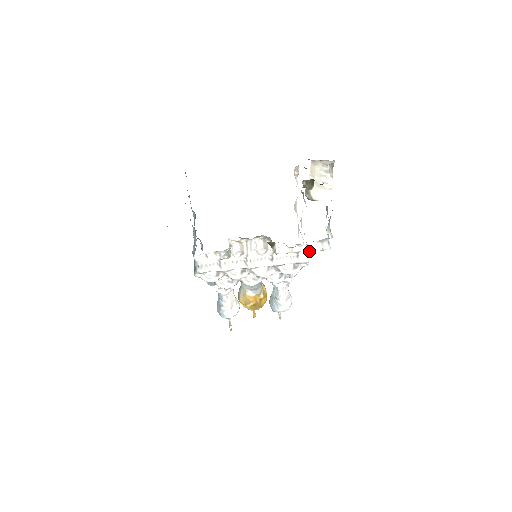
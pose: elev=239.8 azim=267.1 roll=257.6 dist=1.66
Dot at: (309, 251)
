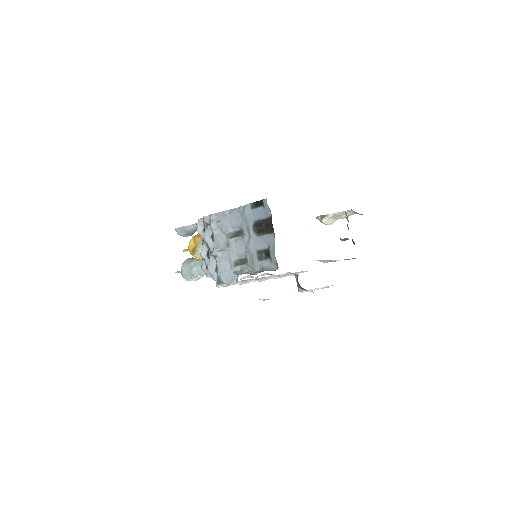
Dot at: occluded
